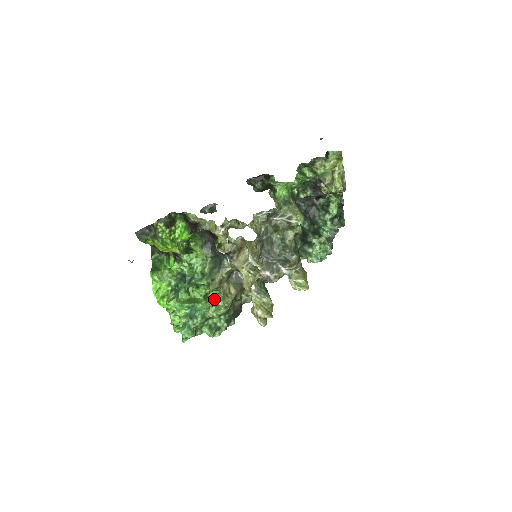
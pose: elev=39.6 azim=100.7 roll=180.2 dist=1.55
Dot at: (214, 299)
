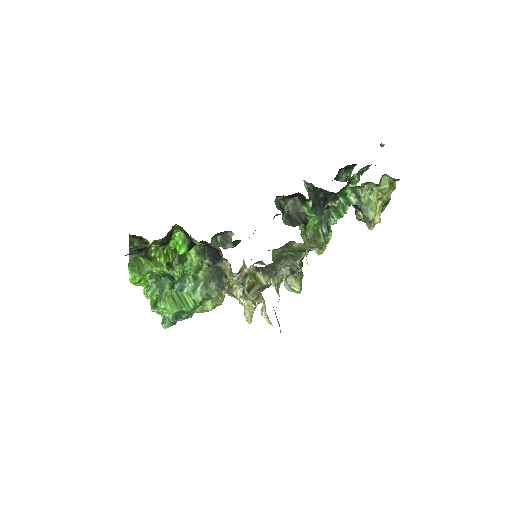
Dot at: occluded
